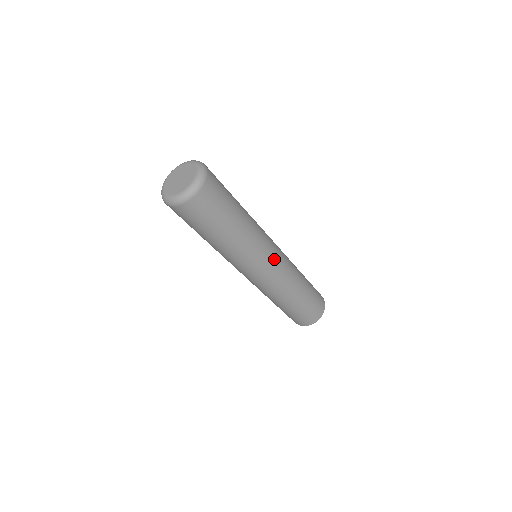
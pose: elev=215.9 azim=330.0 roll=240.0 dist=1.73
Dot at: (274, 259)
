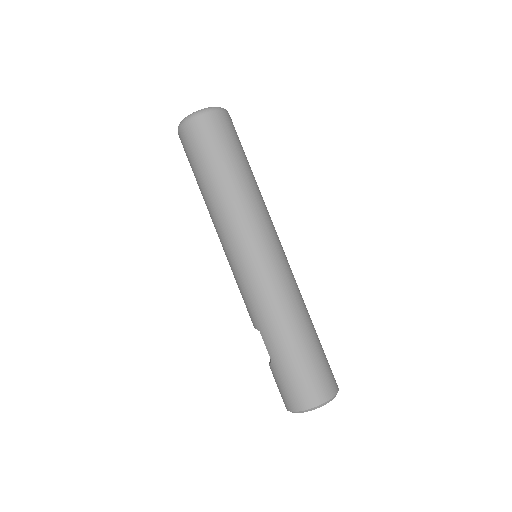
Dot at: (282, 247)
